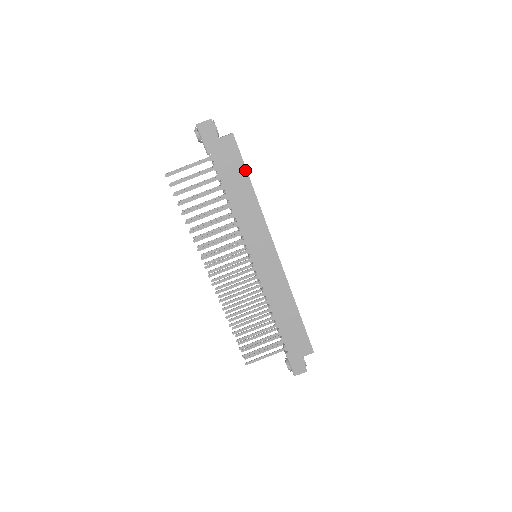
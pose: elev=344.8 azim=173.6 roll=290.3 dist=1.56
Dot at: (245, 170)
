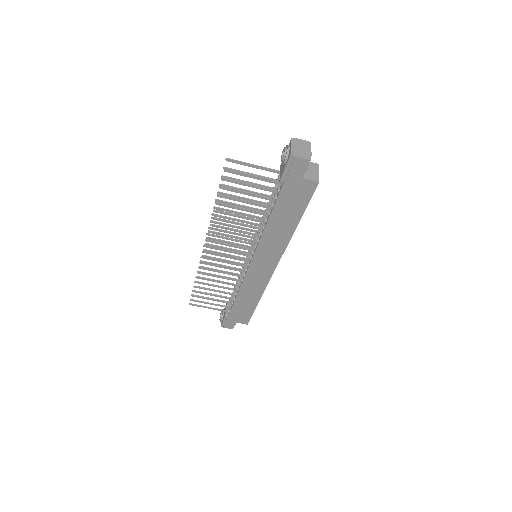
Dot at: (303, 212)
